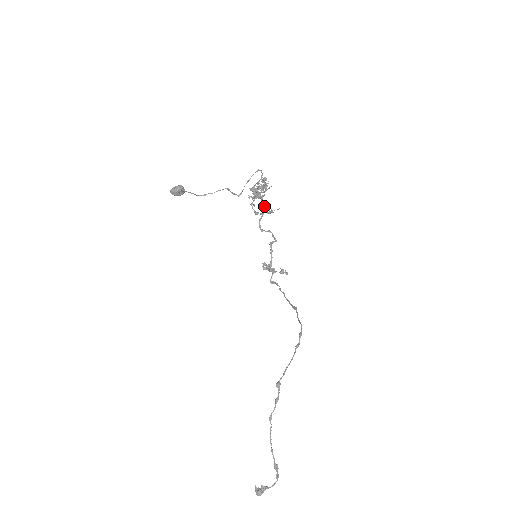
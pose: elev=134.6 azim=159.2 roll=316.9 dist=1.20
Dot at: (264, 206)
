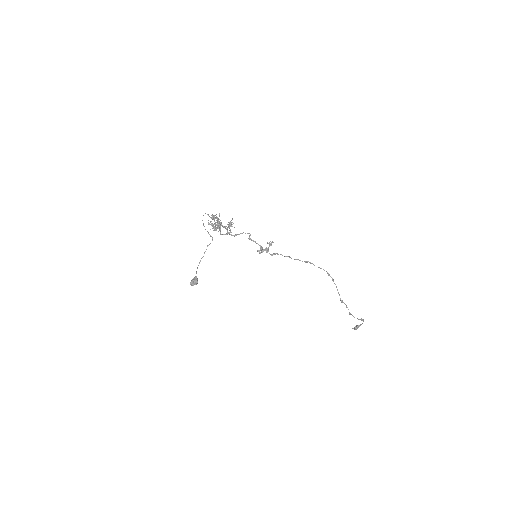
Dot at: (227, 227)
